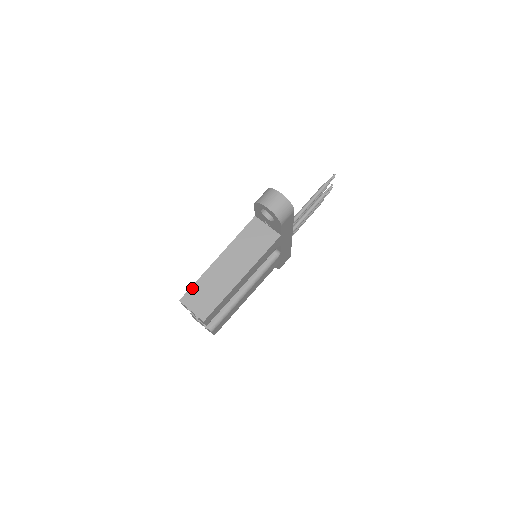
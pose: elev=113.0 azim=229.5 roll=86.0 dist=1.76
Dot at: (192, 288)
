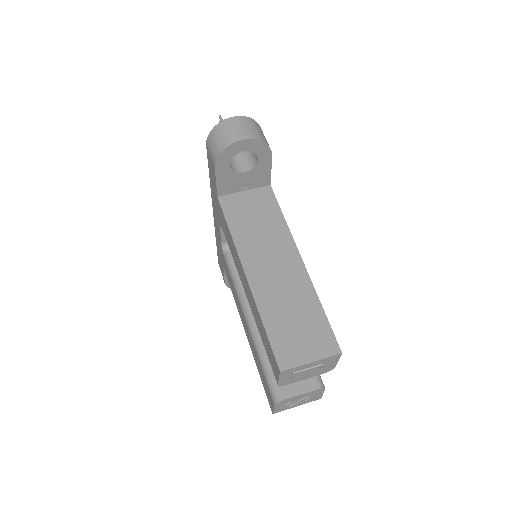
Dot at: (271, 339)
